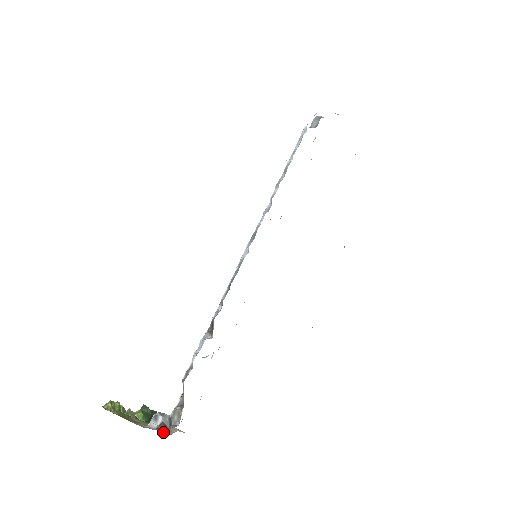
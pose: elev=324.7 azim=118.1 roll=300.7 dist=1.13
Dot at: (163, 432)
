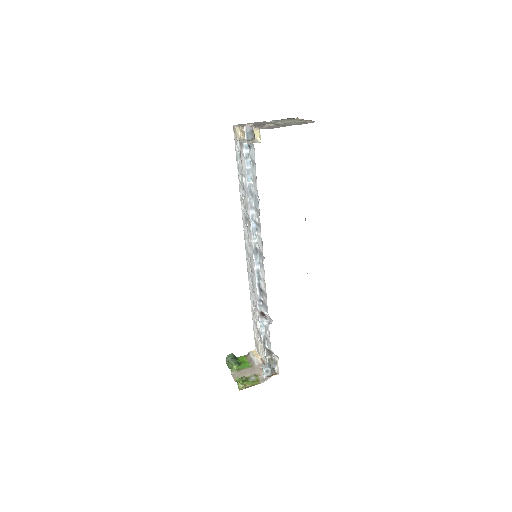
Dot at: occluded
